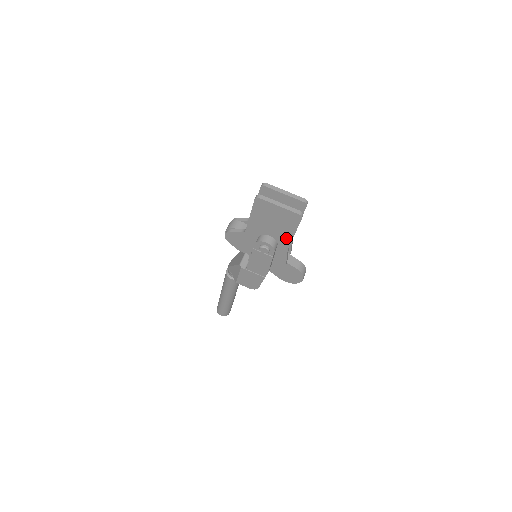
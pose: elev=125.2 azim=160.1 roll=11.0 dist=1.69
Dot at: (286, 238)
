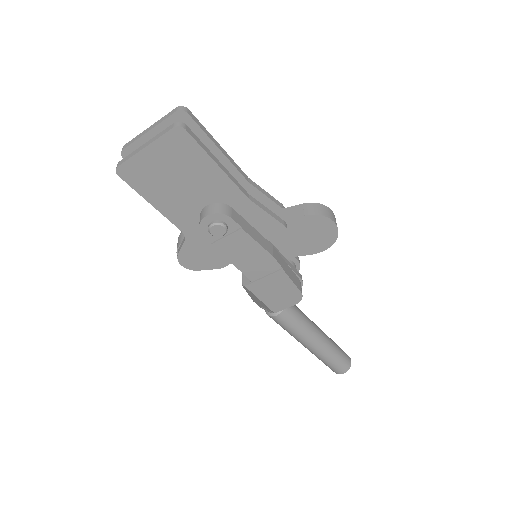
Dot at: (222, 184)
